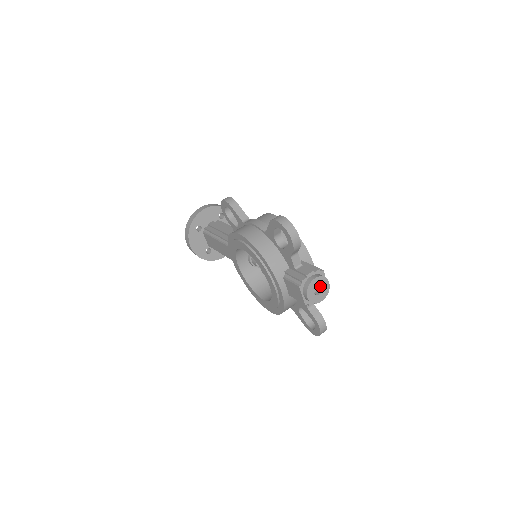
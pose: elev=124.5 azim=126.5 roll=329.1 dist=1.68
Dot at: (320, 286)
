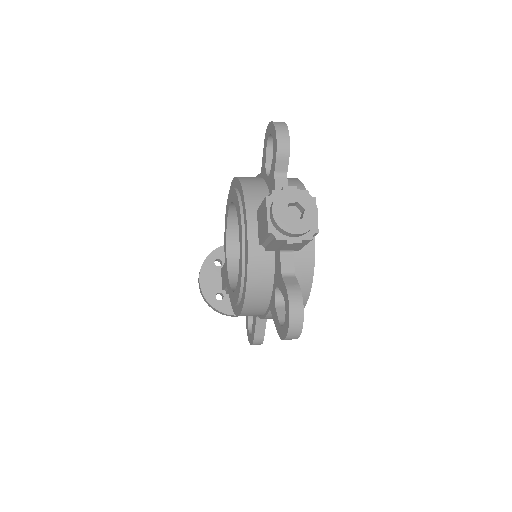
Dot at: (302, 213)
